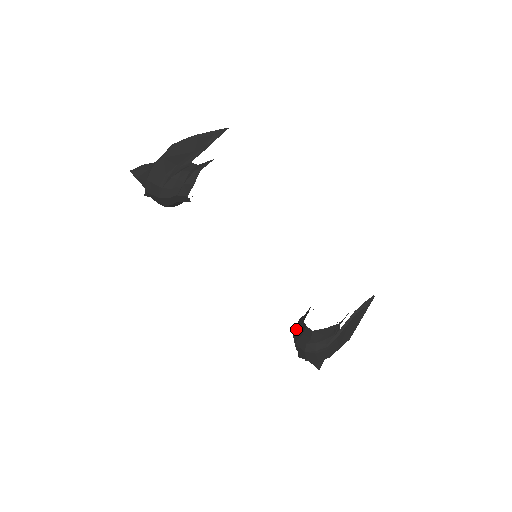
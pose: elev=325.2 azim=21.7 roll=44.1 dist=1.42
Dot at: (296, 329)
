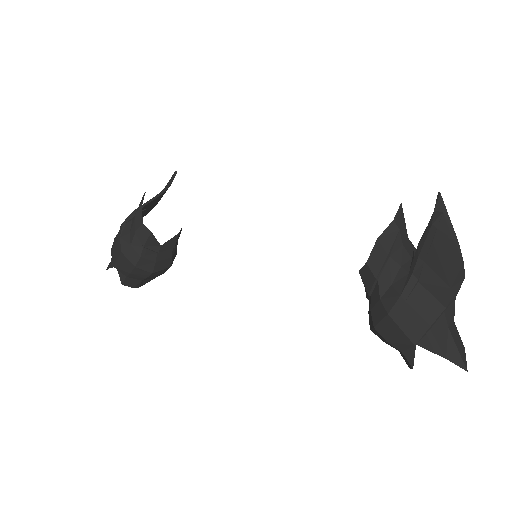
Dot at: occluded
